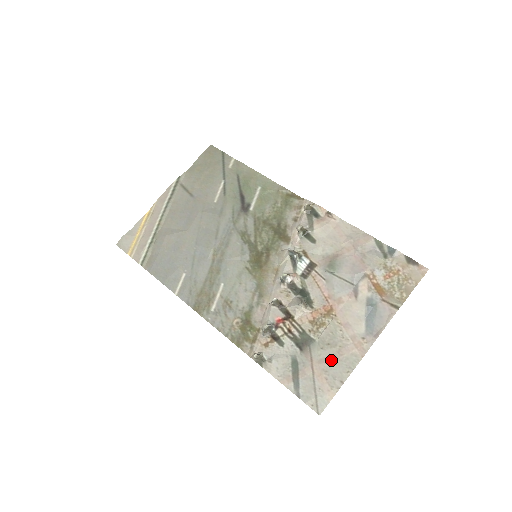
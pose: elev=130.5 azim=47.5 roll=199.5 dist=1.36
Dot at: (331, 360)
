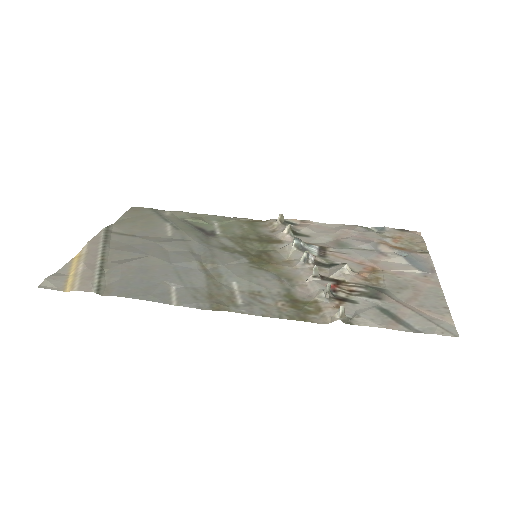
Dot at: (416, 297)
